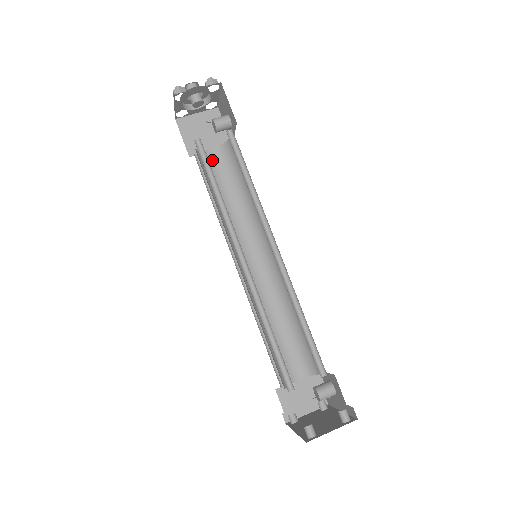
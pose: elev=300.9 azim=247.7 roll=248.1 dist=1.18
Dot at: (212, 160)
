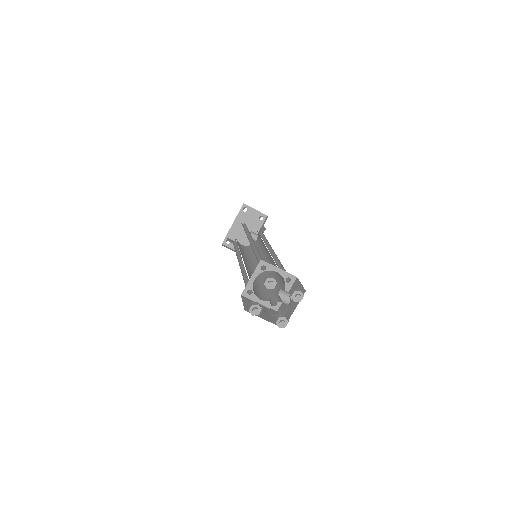
Dot at: occluded
